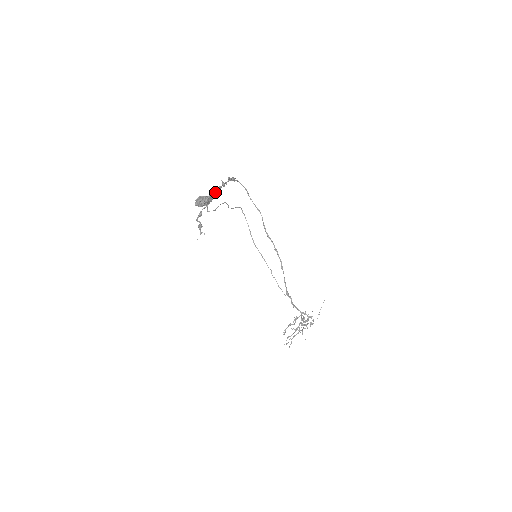
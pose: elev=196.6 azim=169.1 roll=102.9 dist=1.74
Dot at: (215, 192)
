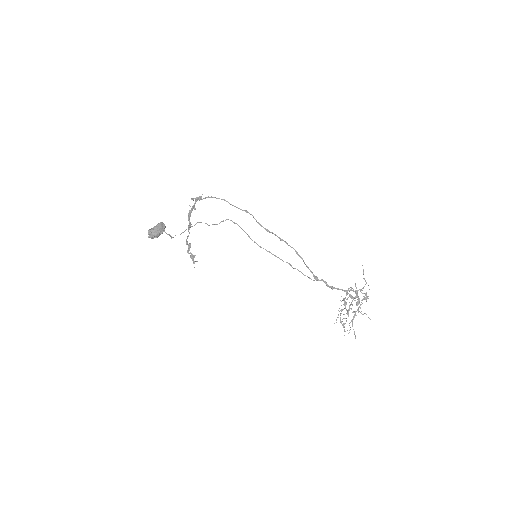
Dot at: (188, 219)
